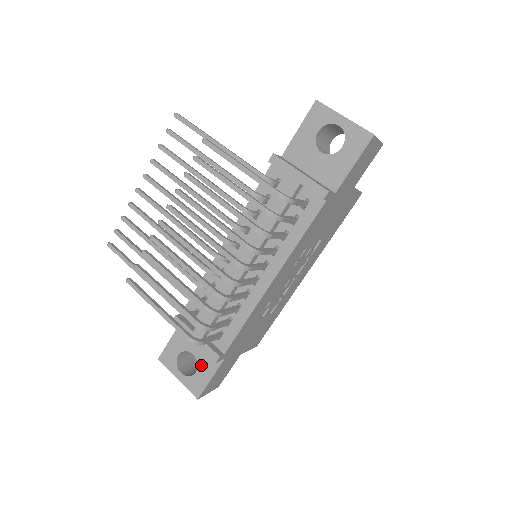
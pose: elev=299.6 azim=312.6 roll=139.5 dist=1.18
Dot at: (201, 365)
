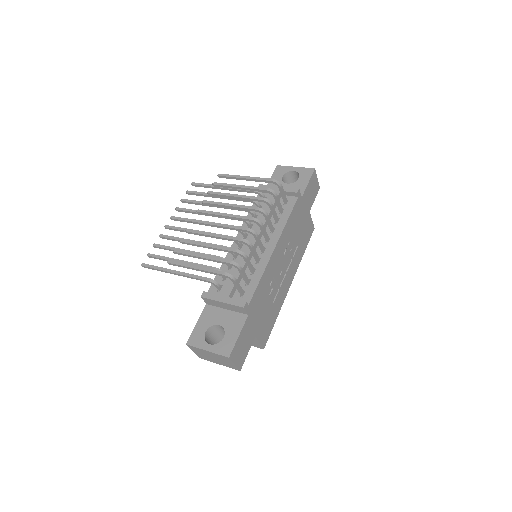
Dot at: (228, 329)
